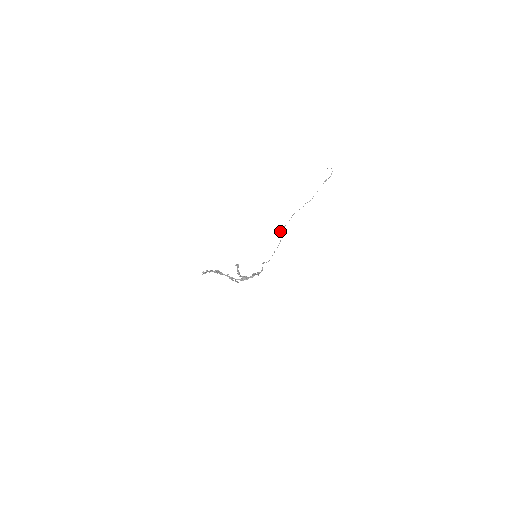
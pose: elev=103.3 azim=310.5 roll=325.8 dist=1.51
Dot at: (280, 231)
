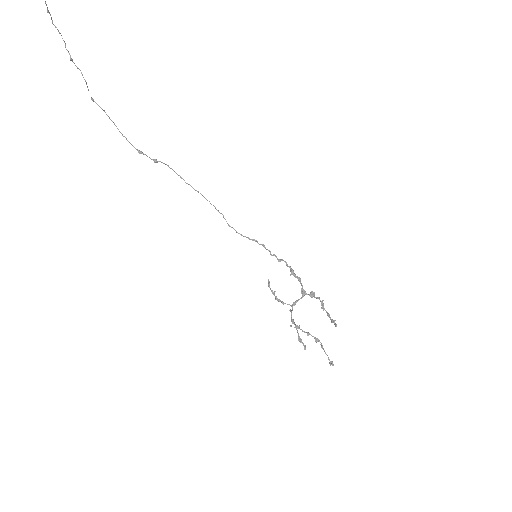
Dot at: occluded
